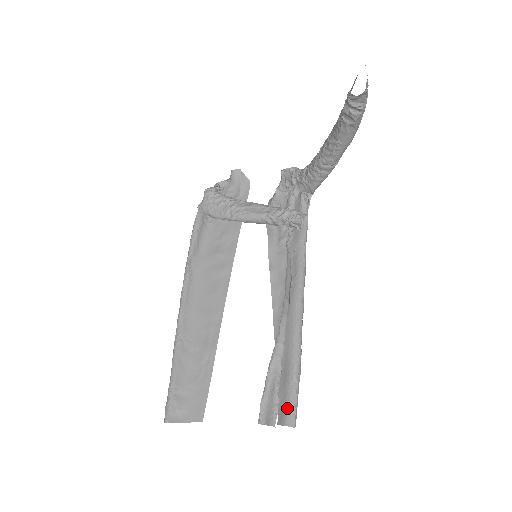
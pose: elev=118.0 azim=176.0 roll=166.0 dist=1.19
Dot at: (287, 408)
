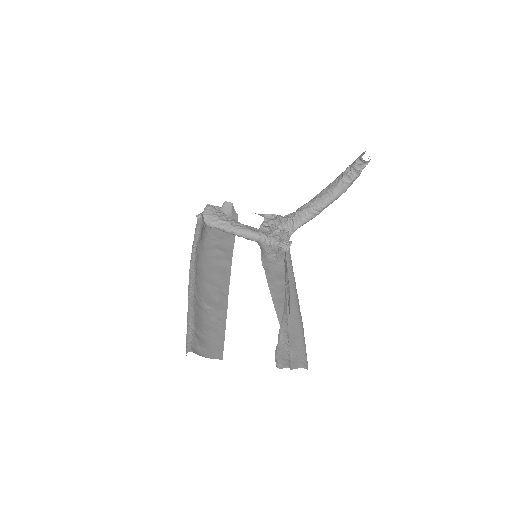
Dot at: (301, 356)
